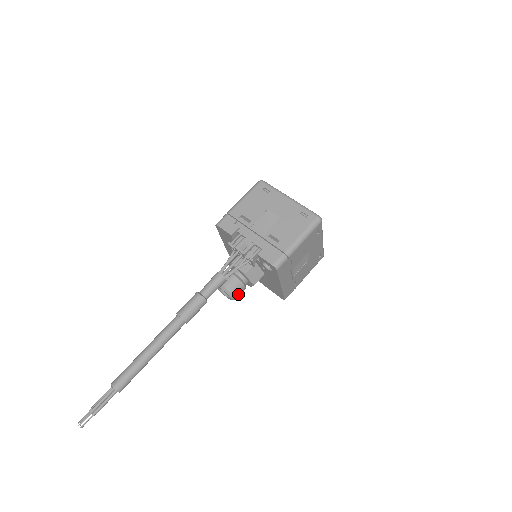
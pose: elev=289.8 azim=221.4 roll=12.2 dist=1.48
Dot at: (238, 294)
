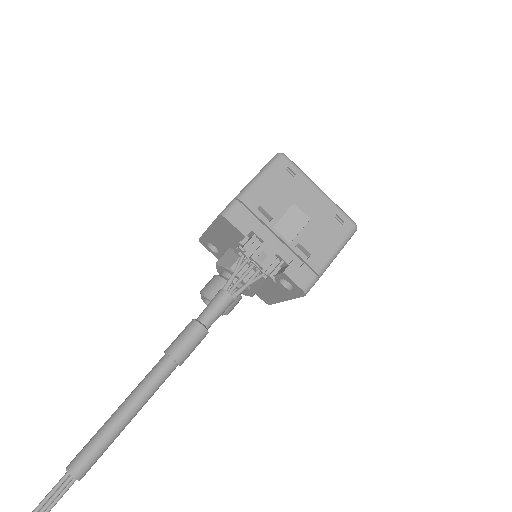
Dot at: (232, 309)
